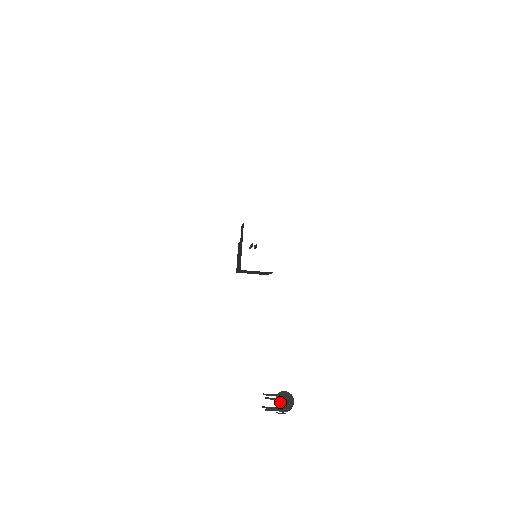
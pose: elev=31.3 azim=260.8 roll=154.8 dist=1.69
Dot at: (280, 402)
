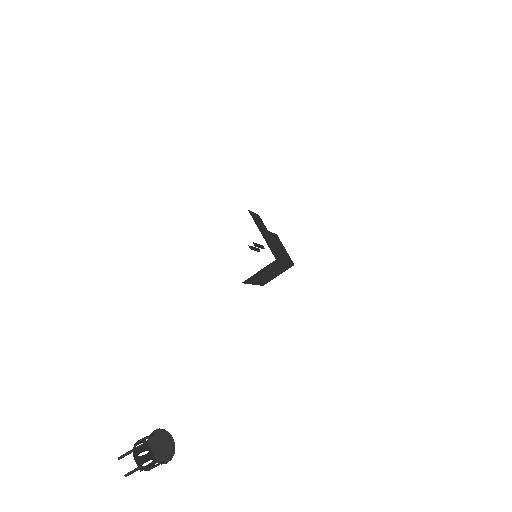
Dot at: (157, 449)
